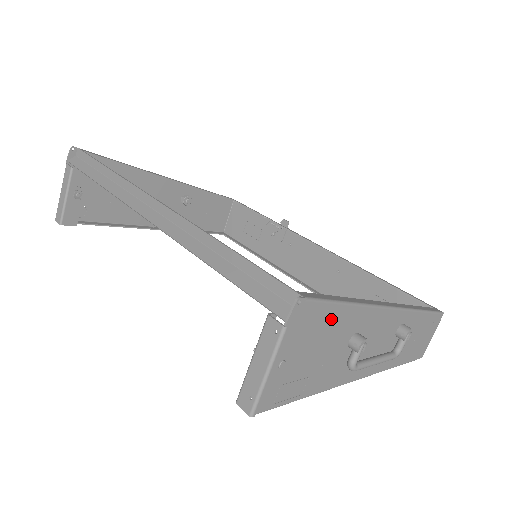
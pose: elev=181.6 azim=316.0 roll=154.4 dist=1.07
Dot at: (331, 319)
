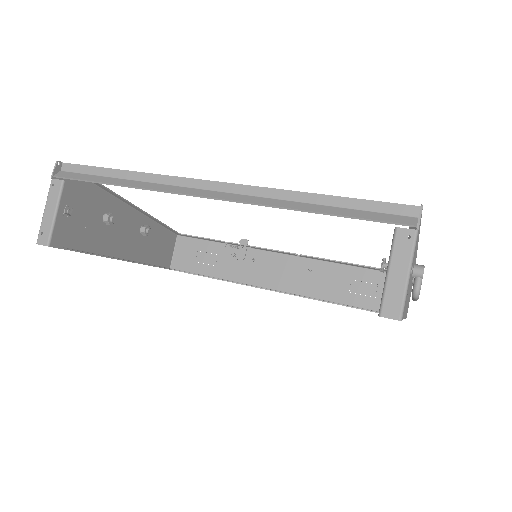
Dot at: occluded
